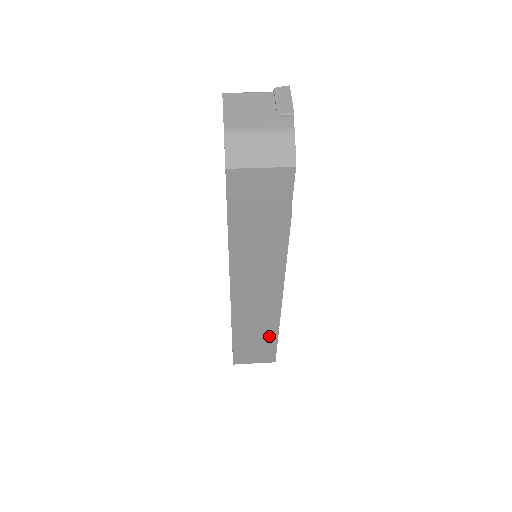
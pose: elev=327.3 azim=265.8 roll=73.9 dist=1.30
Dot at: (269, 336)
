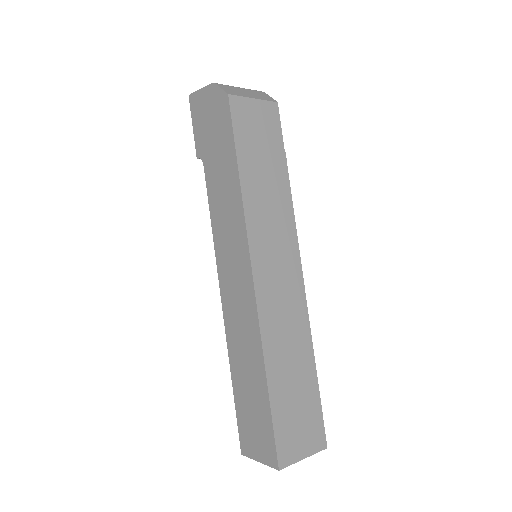
Dot at: (307, 376)
